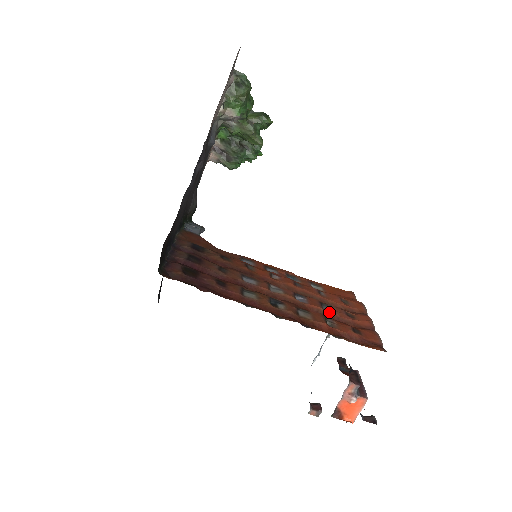
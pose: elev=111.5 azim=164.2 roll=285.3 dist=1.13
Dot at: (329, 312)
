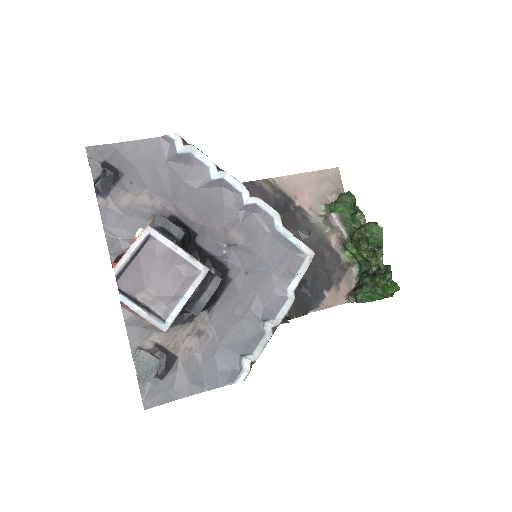
Dot at: occluded
